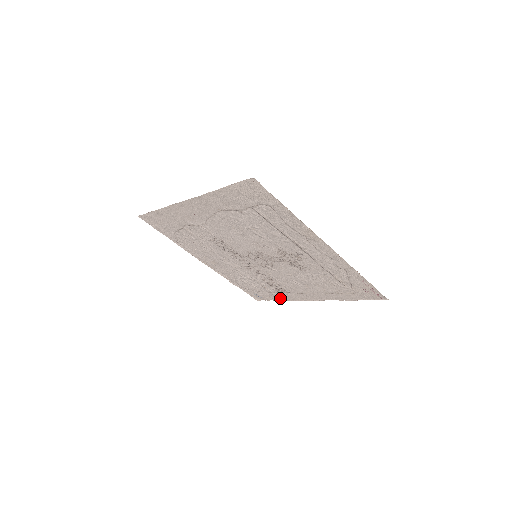
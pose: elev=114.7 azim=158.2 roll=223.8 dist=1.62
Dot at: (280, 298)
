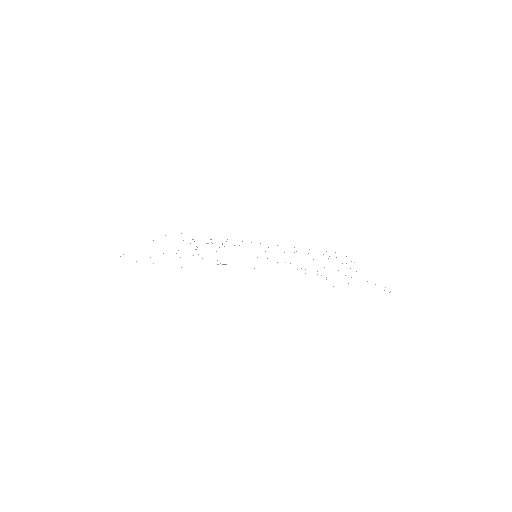
Dot at: occluded
